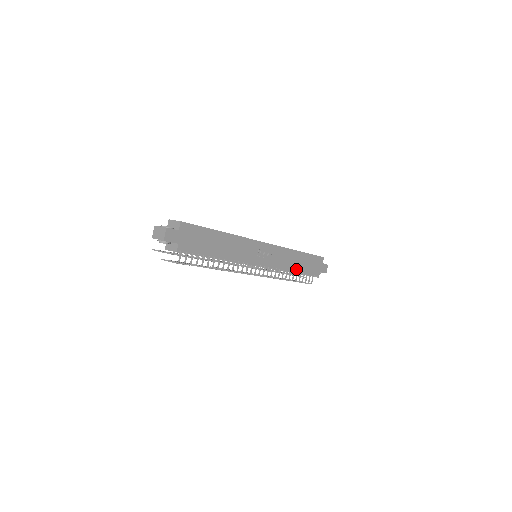
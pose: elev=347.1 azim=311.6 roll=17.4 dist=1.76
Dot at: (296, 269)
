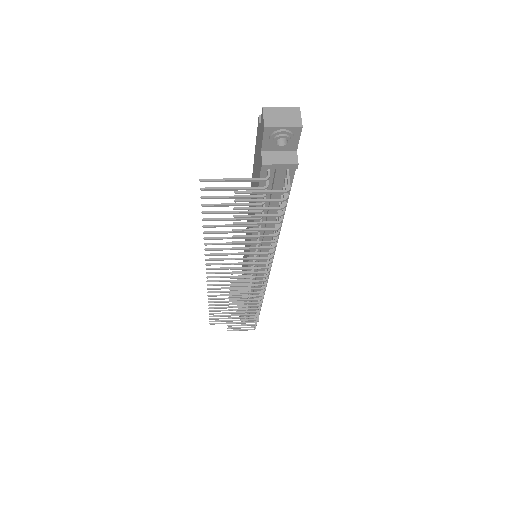
Dot at: occluded
